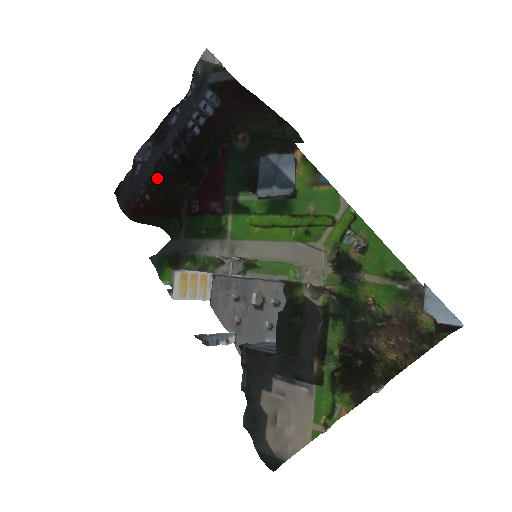
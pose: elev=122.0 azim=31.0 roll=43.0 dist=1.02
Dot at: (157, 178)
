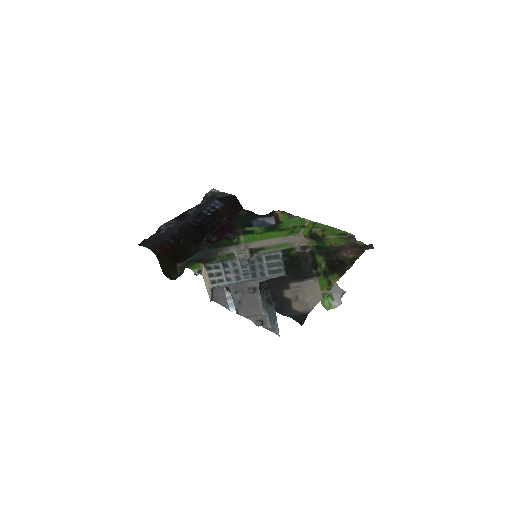
Dot at: (181, 232)
